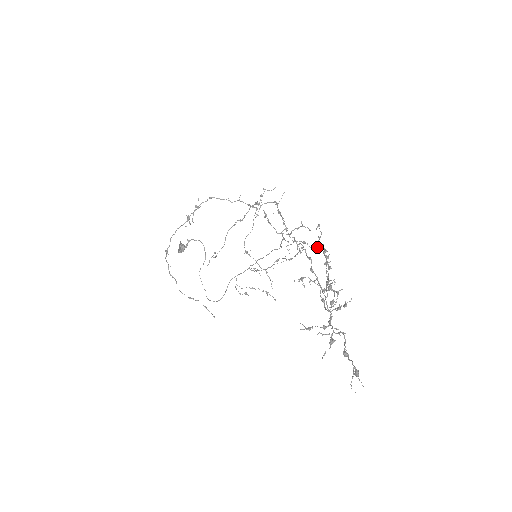
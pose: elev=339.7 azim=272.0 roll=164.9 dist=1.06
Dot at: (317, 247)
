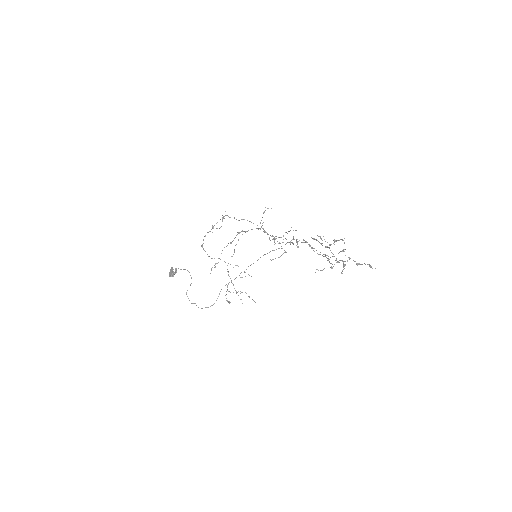
Dot at: (297, 247)
